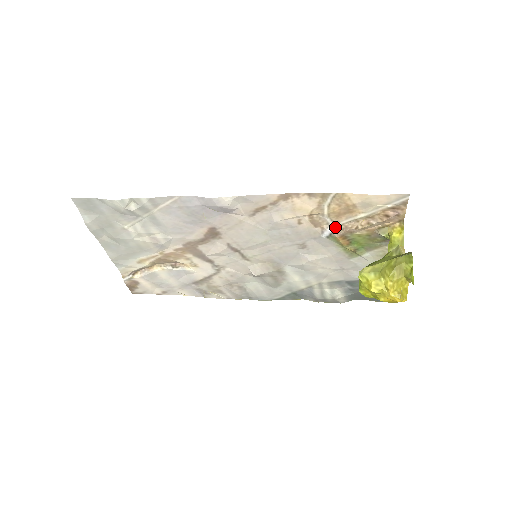
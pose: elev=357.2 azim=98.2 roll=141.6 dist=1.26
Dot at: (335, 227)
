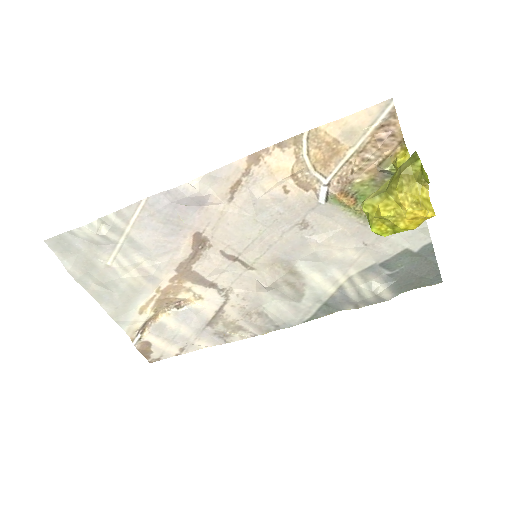
Dot at: (328, 182)
